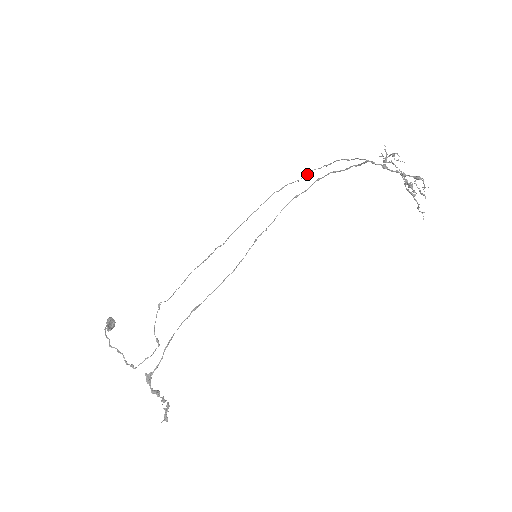
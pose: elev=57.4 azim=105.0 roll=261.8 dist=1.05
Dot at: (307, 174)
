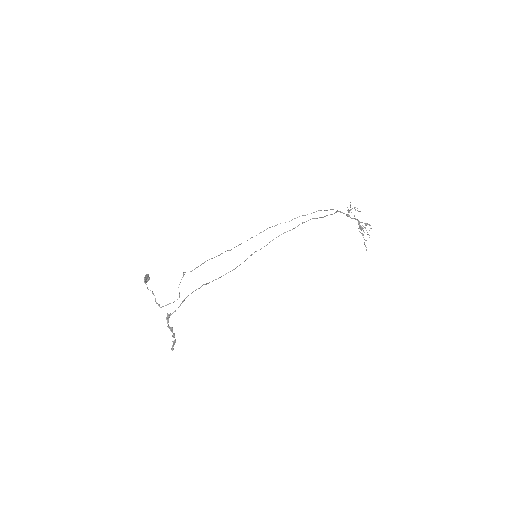
Dot at: occluded
